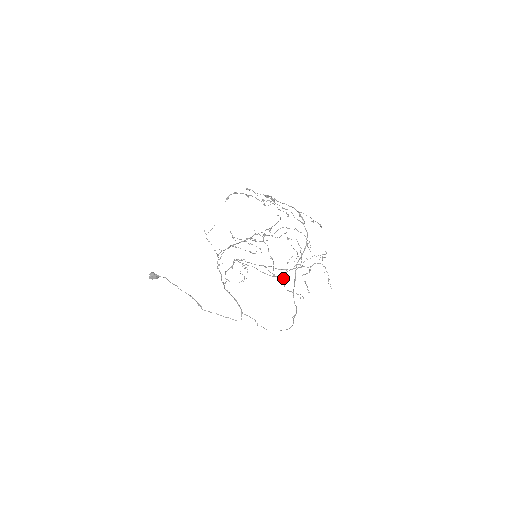
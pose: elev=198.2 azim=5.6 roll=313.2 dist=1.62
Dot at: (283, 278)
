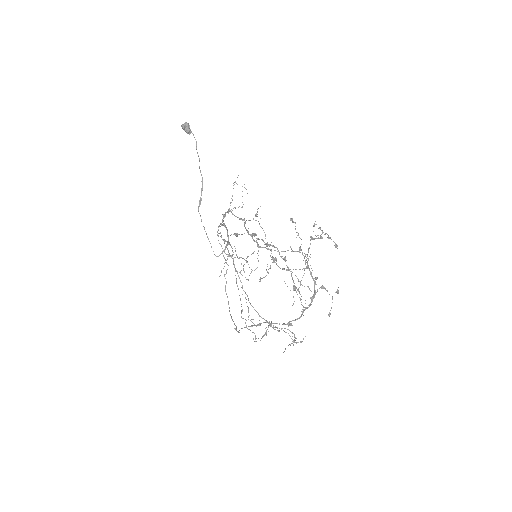
Dot at: (241, 317)
